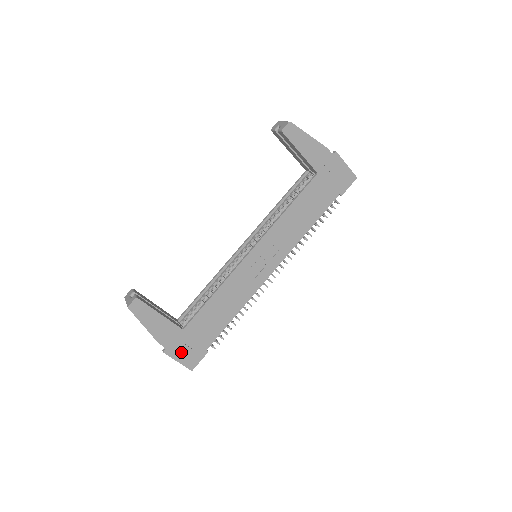
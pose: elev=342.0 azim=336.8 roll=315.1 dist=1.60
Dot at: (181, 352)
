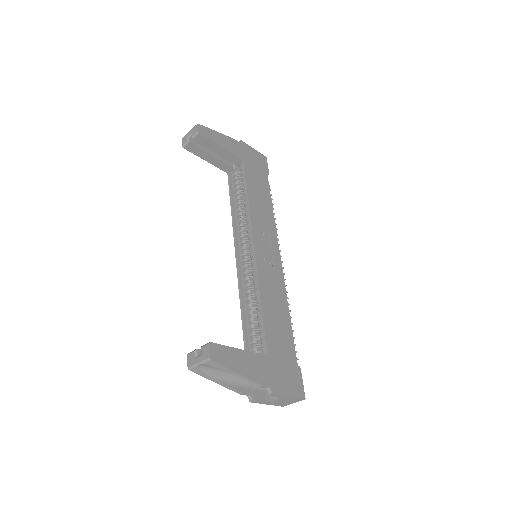
Dot at: (283, 383)
